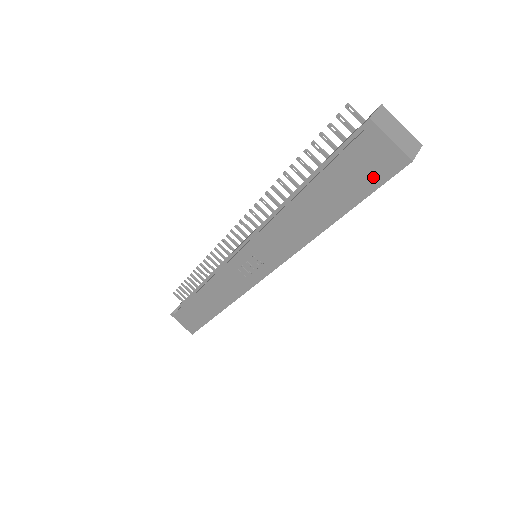
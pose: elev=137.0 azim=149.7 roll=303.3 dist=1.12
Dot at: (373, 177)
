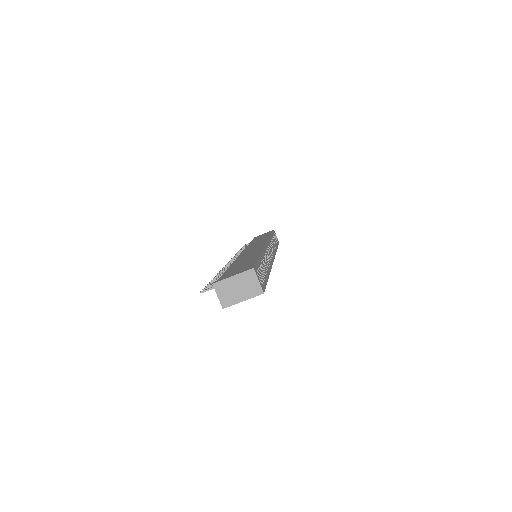
Dot at: occluded
